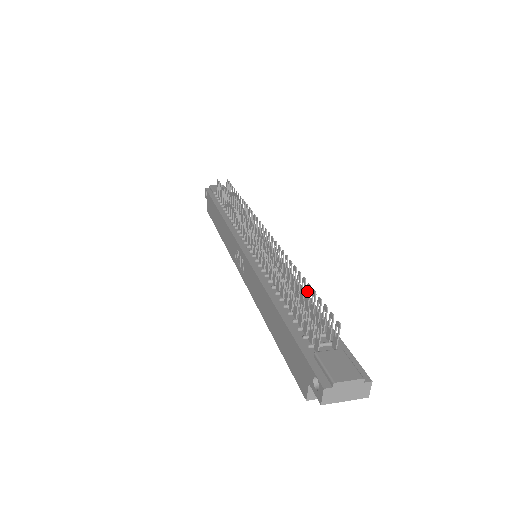
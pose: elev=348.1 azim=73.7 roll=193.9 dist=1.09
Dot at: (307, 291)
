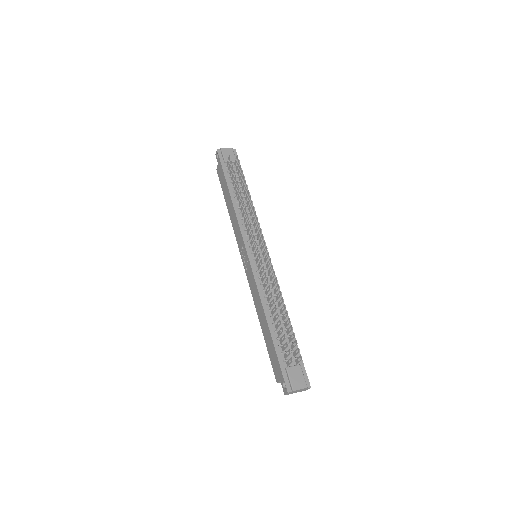
Dot at: occluded
